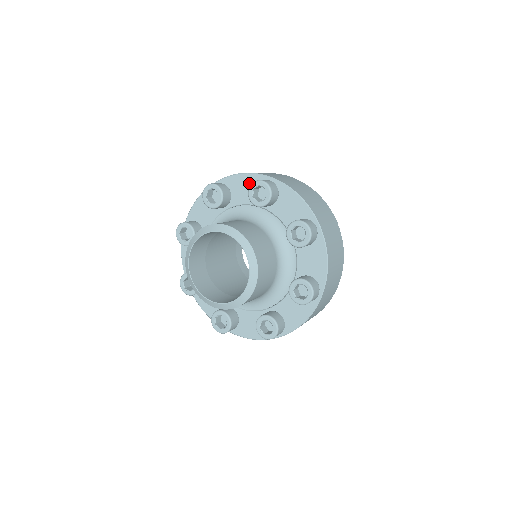
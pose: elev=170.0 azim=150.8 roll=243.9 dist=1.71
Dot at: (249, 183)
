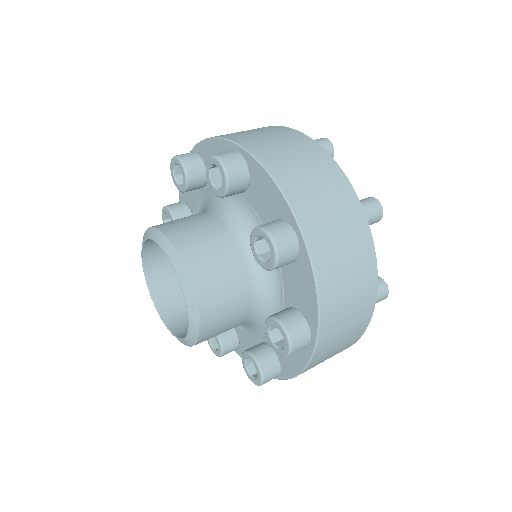
Dot at: (274, 201)
